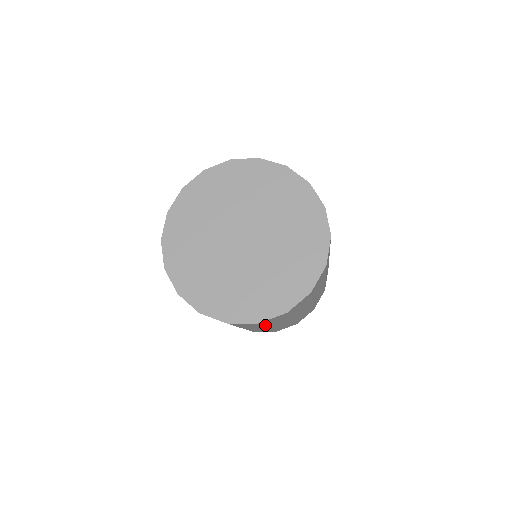
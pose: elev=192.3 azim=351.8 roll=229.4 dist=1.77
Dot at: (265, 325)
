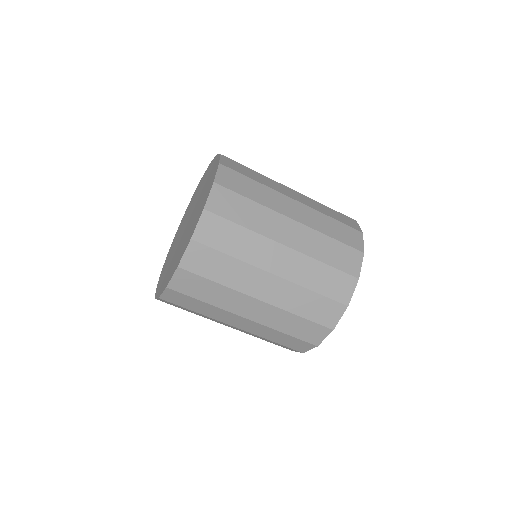
Dot at: (207, 301)
